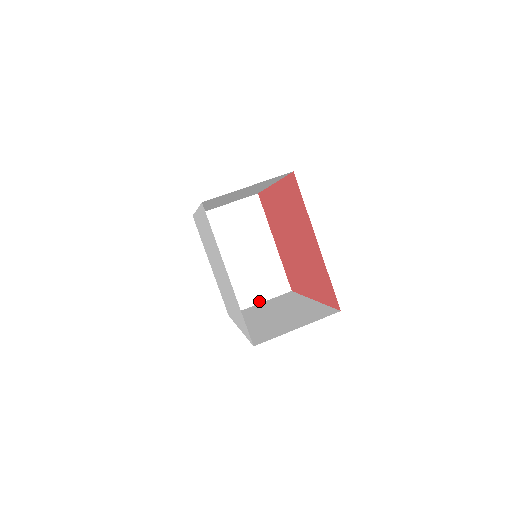
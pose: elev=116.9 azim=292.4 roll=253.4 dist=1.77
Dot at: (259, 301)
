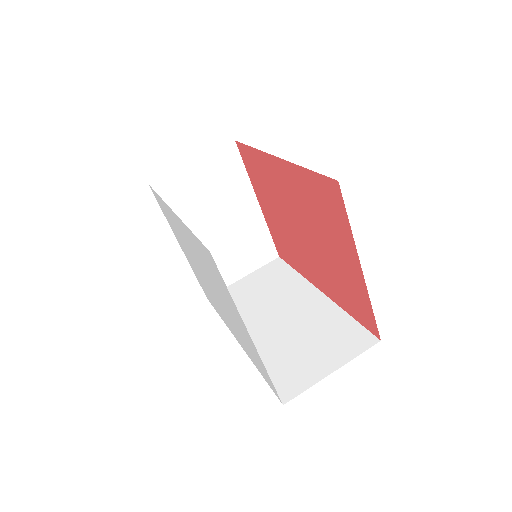
Dot at: (242, 275)
